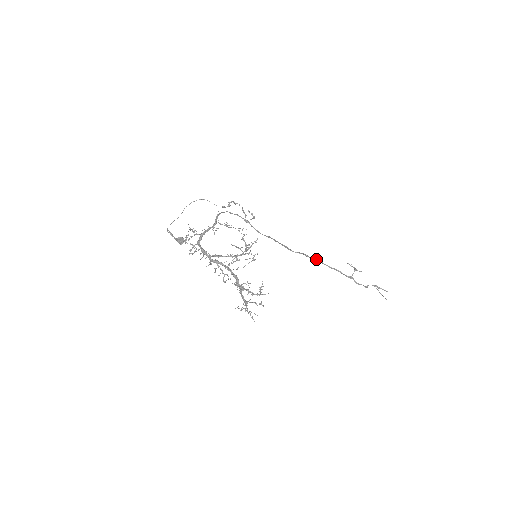
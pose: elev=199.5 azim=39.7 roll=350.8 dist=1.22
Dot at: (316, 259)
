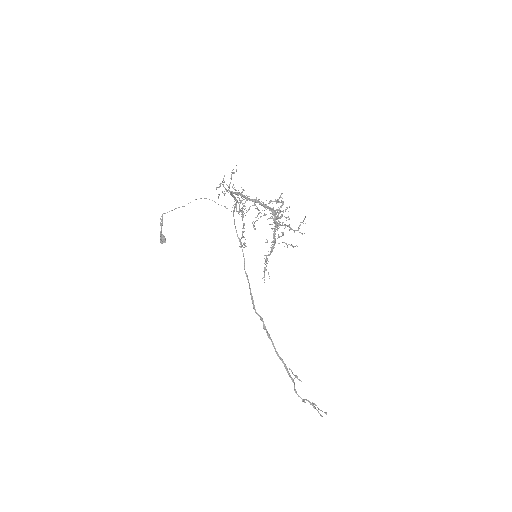
Dot at: (270, 337)
